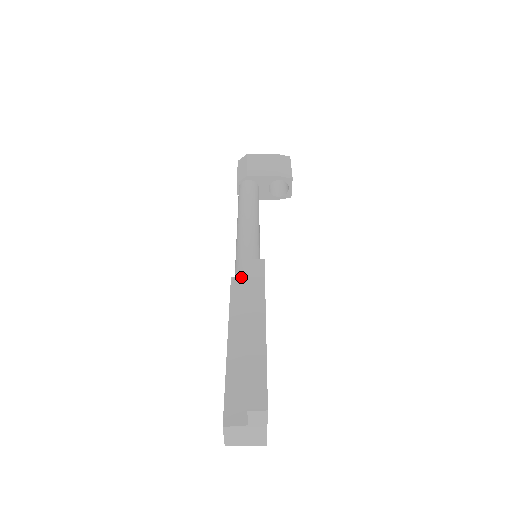
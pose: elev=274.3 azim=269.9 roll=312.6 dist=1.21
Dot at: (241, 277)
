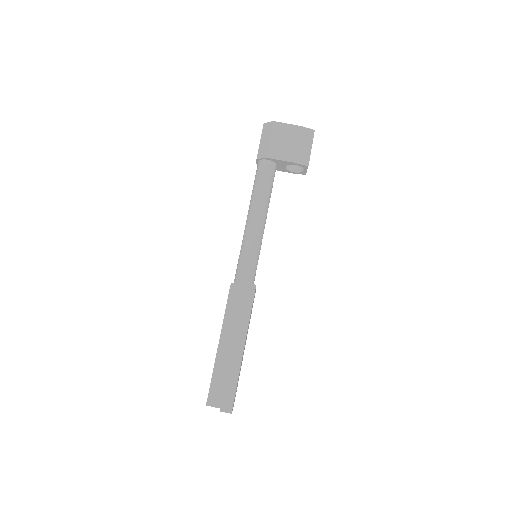
Dot at: (238, 285)
